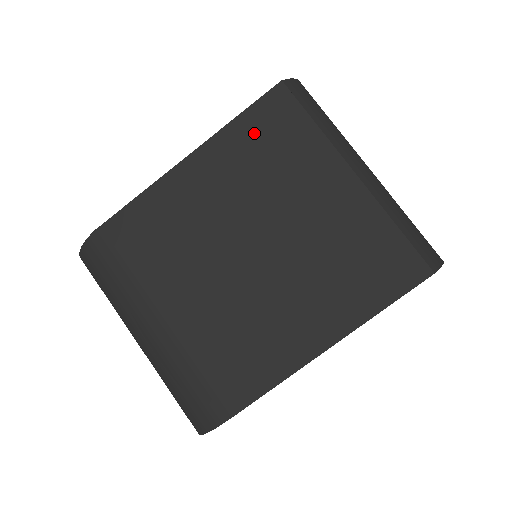
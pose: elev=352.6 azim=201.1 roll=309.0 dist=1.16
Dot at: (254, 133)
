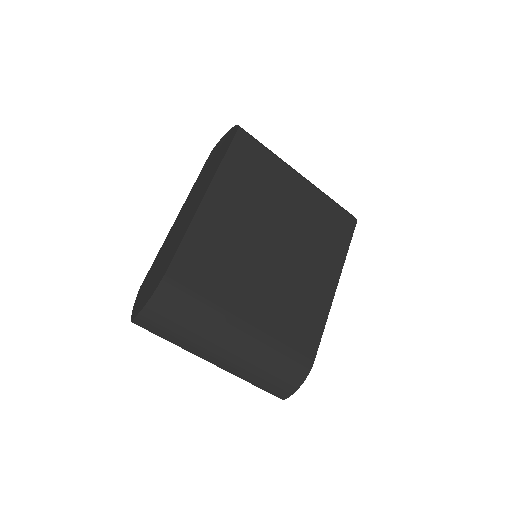
Dot at: (239, 166)
